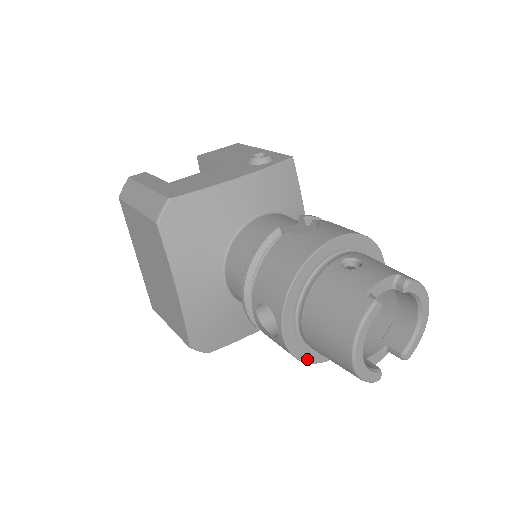
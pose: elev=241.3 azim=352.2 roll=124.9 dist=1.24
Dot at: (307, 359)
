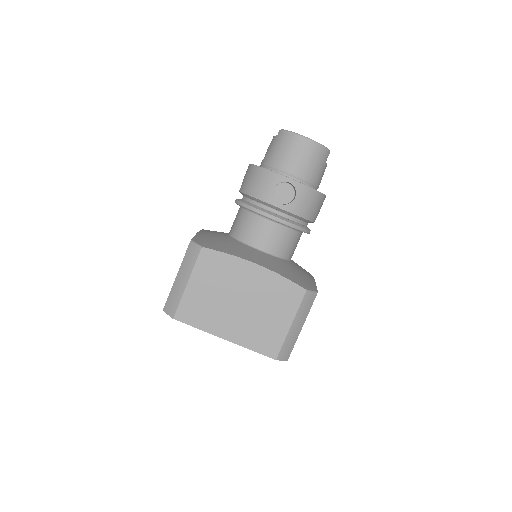
Dot at: (317, 191)
